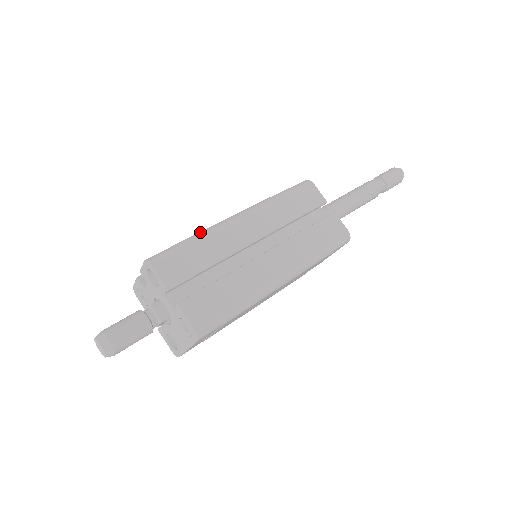
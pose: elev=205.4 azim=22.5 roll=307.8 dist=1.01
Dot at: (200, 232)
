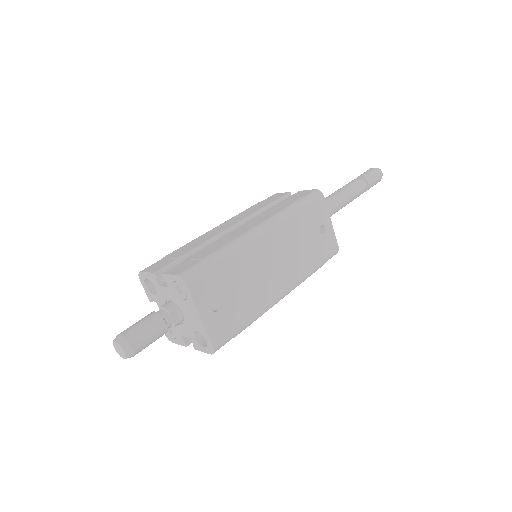
Dot at: occluded
